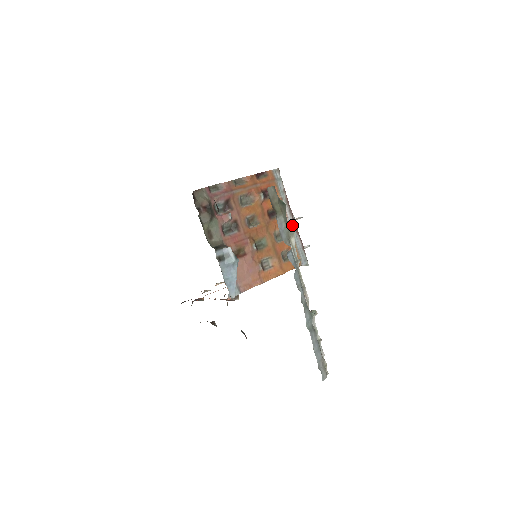
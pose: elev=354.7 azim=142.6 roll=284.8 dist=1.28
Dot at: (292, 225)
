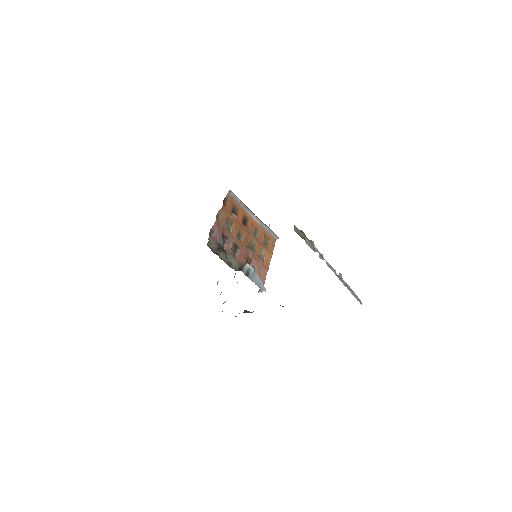
Dot at: (257, 220)
